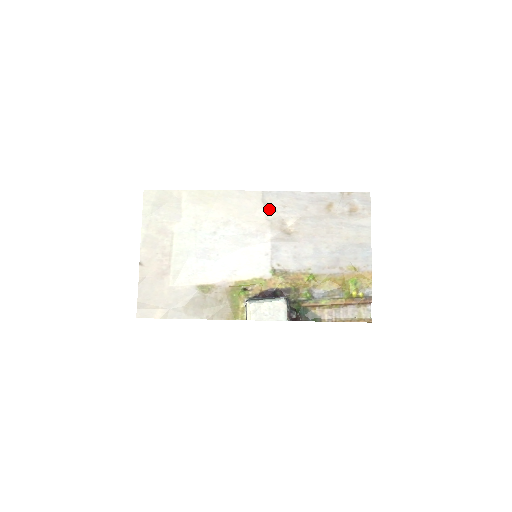
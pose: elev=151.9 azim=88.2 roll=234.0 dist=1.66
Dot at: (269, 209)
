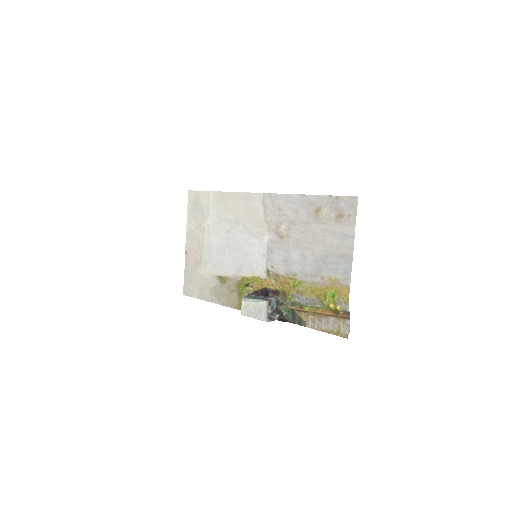
Dot at: (268, 211)
